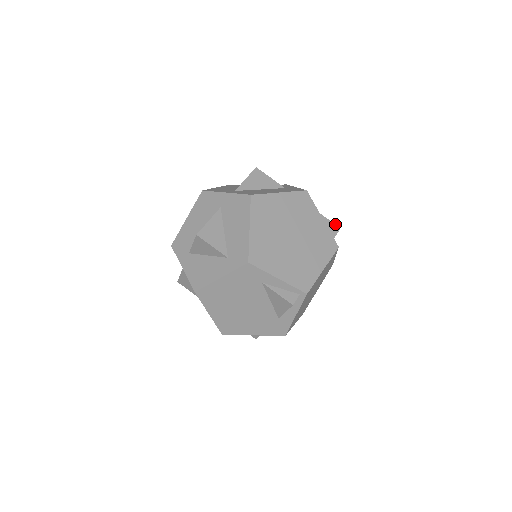
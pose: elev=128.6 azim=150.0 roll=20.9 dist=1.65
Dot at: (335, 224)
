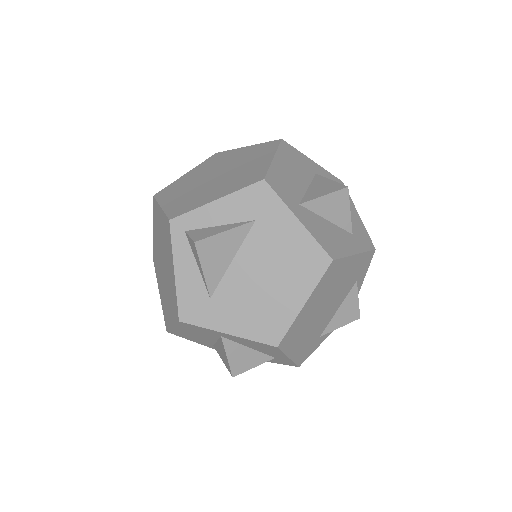
Dot at: occluded
